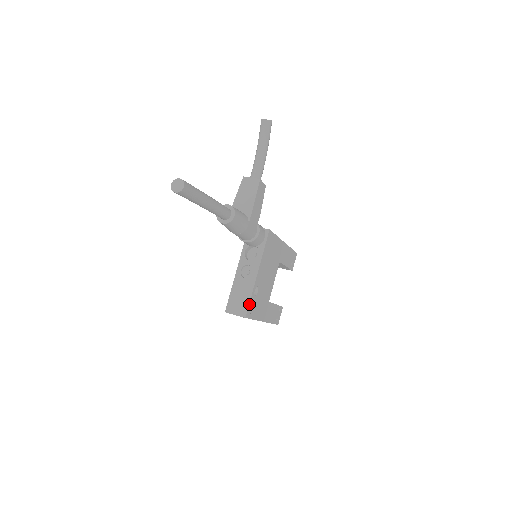
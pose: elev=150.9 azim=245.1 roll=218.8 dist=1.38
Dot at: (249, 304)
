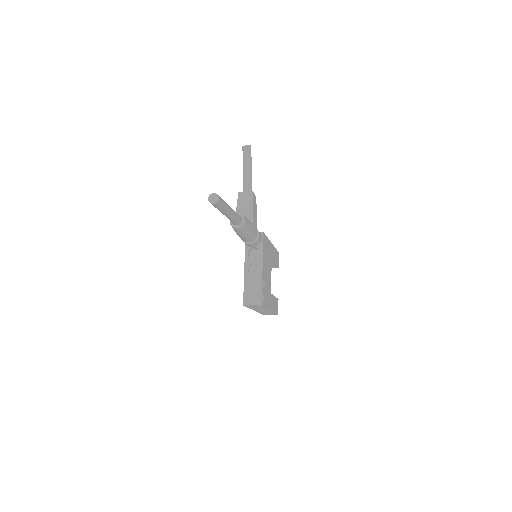
Dot at: (262, 294)
